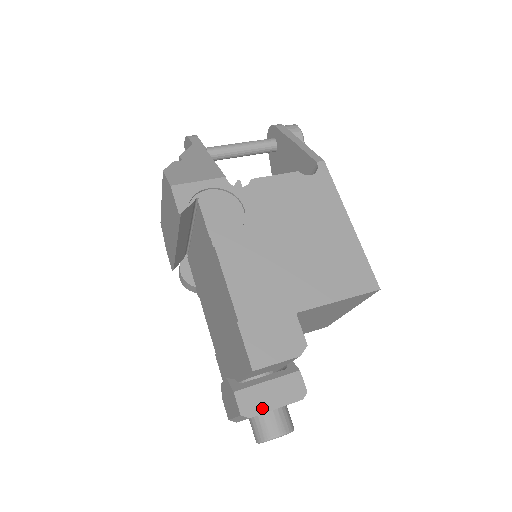
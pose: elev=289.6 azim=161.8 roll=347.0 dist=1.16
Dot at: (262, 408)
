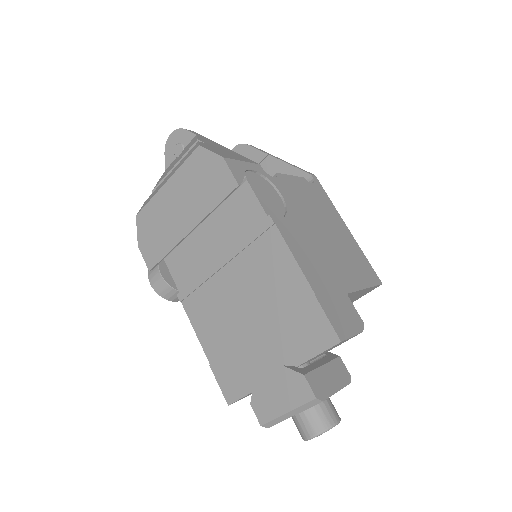
Dot at: (328, 391)
